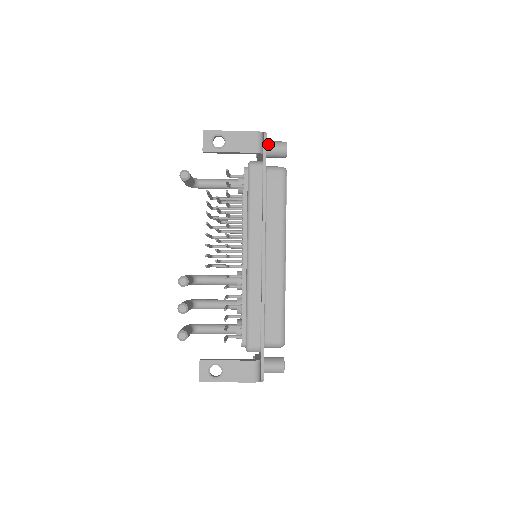
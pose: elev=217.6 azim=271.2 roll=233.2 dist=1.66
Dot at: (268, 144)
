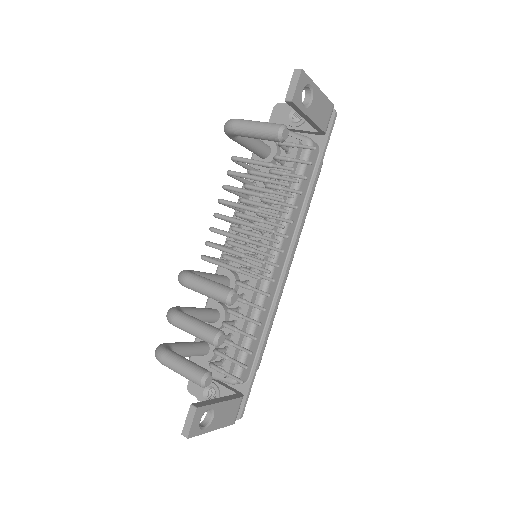
Dot at: occluded
